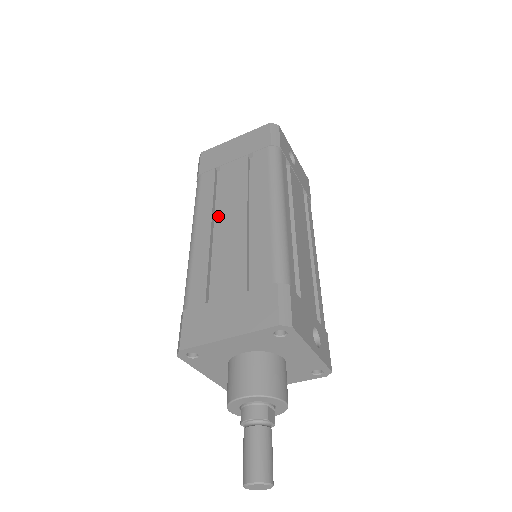
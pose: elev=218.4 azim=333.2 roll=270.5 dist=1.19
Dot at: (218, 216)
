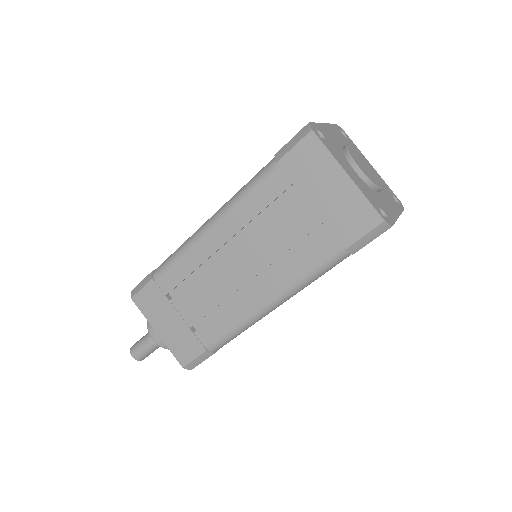
Dot at: (236, 245)
